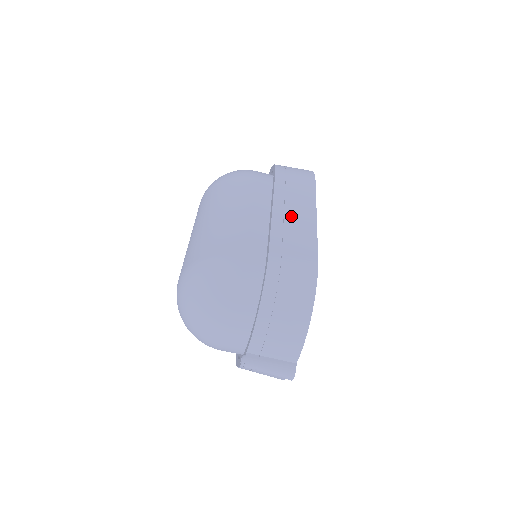
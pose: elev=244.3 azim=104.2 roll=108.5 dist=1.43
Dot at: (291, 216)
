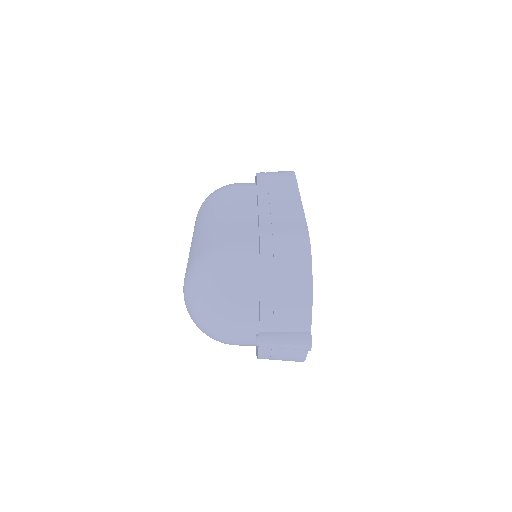
Dot at: (276, 203)
